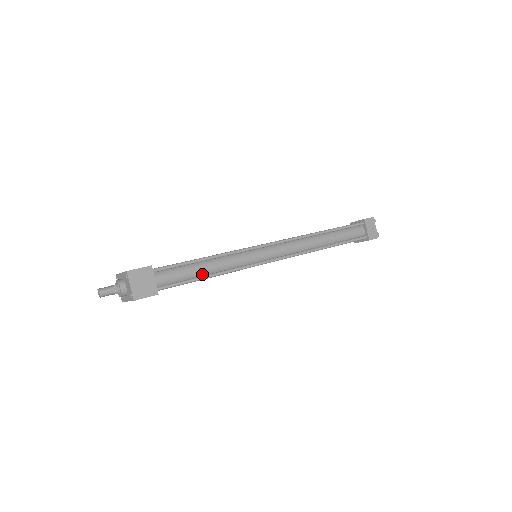
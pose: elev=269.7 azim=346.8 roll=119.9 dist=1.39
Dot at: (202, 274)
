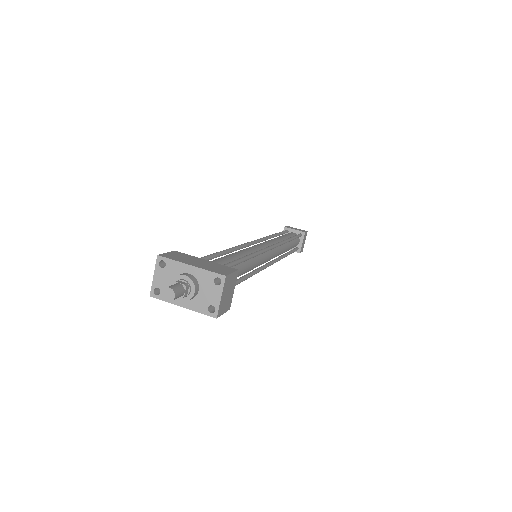
Dot at: (237, 276)
